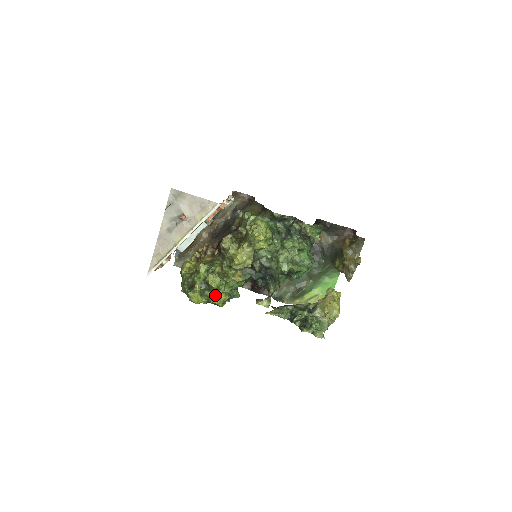
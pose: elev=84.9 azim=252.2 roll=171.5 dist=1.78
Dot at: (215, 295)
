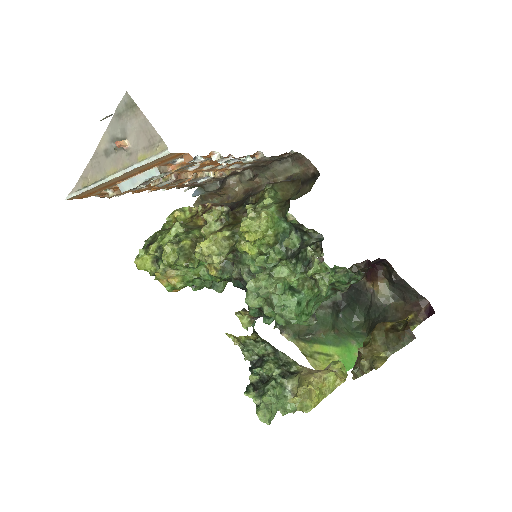
Dot at: (168, 272)
